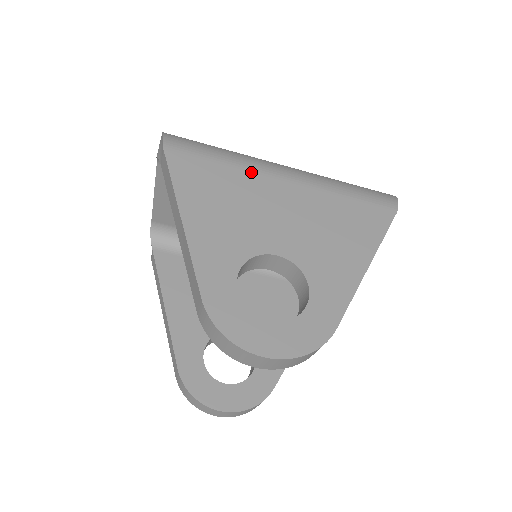
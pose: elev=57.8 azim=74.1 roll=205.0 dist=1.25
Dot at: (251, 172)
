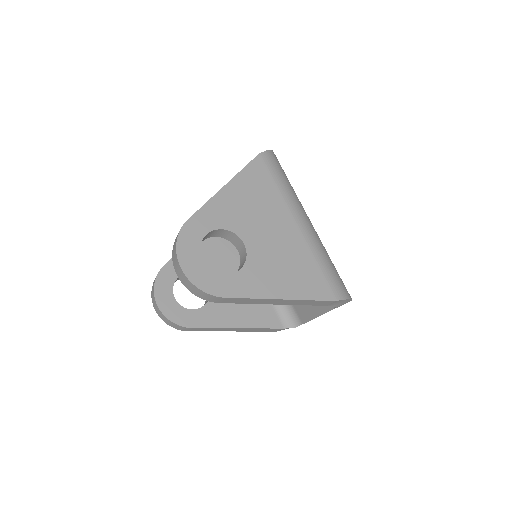
Dot at: (285, 204)
